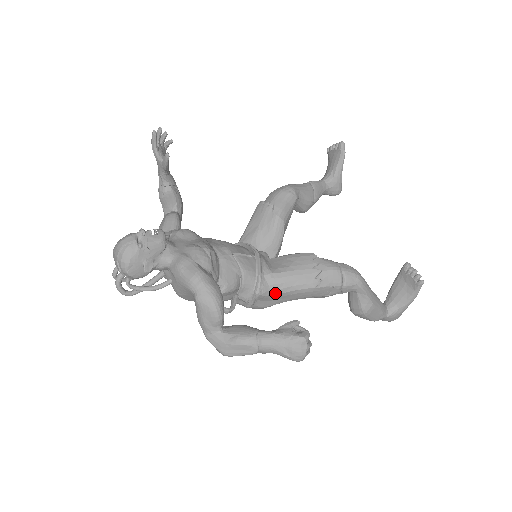
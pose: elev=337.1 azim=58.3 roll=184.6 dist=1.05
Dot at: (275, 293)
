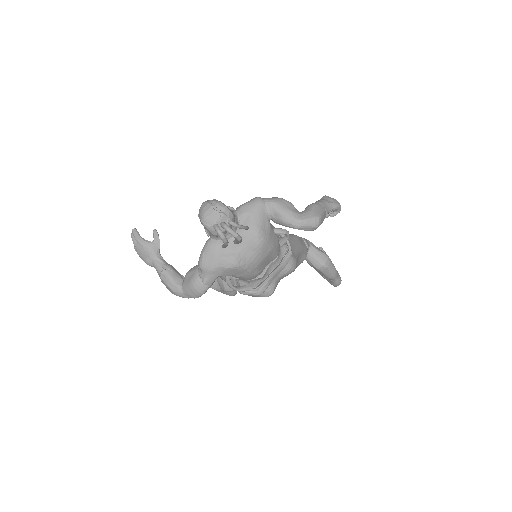
Dot at: (289, 241)
